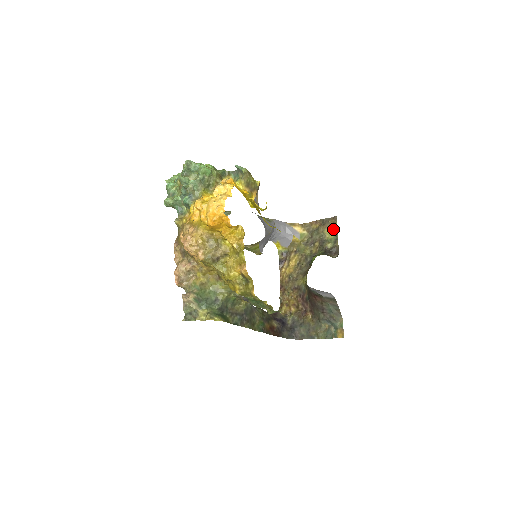
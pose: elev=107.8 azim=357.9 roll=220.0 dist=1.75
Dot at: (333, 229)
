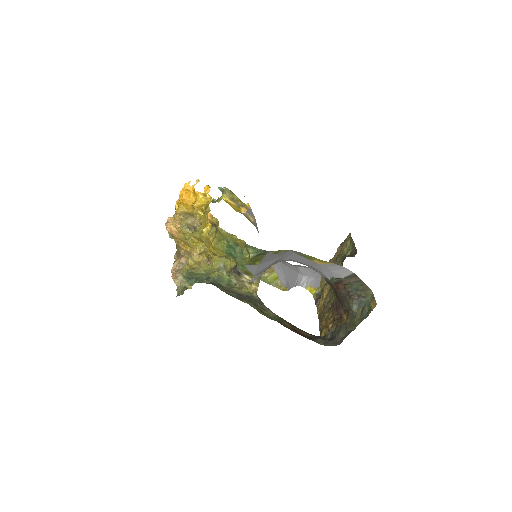
Dot at: (349, 241)
